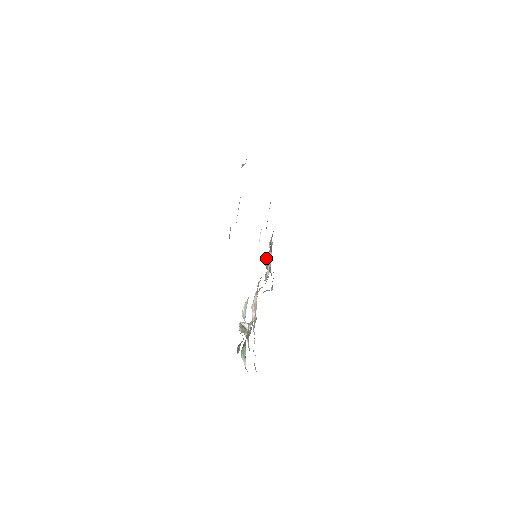
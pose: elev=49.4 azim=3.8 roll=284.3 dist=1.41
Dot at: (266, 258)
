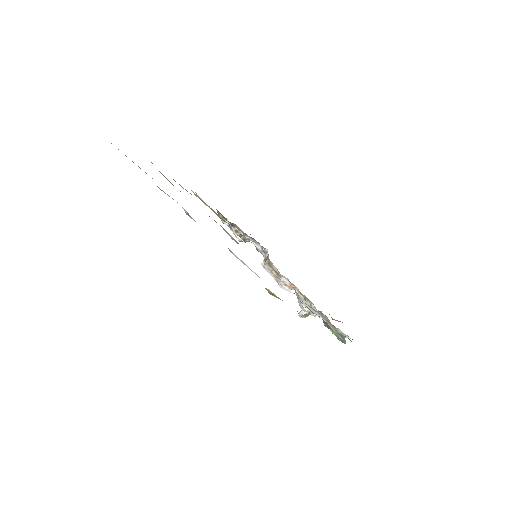
Dot at: (236, 236)
